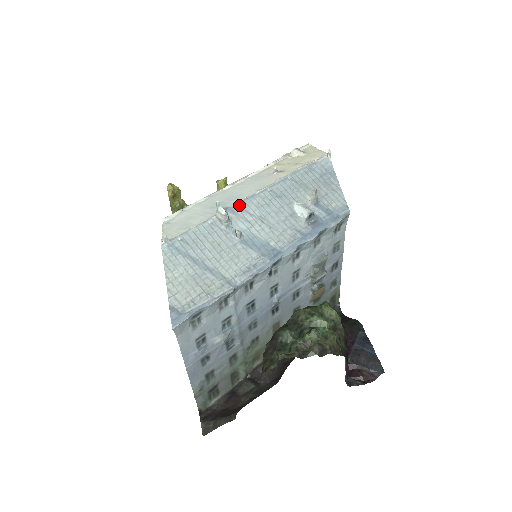
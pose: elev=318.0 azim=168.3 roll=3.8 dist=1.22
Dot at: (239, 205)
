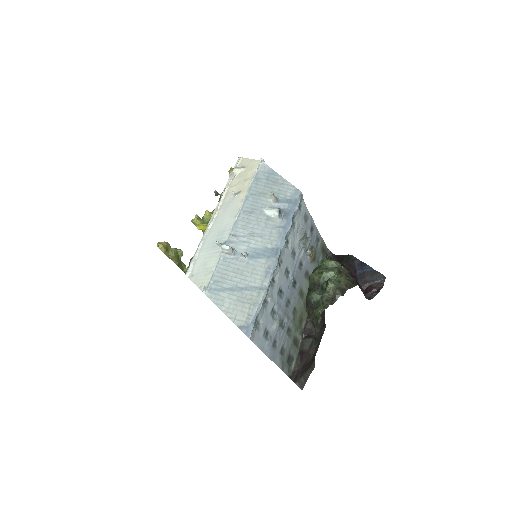
Dot at: (231, 235)
